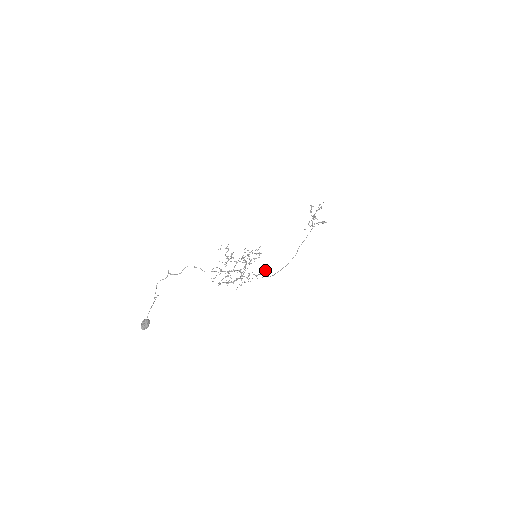
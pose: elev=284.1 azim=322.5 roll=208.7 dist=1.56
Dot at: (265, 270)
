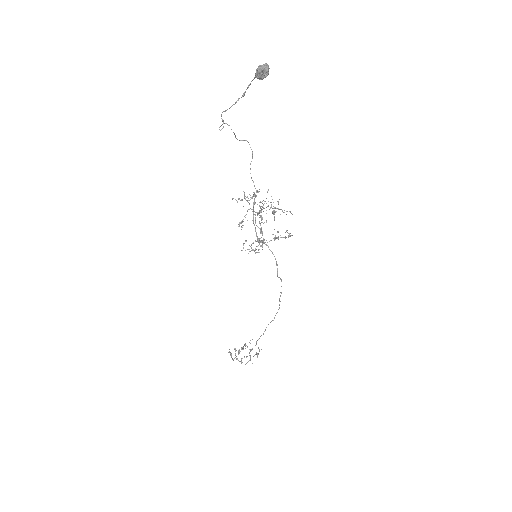
Dot at: occluded
